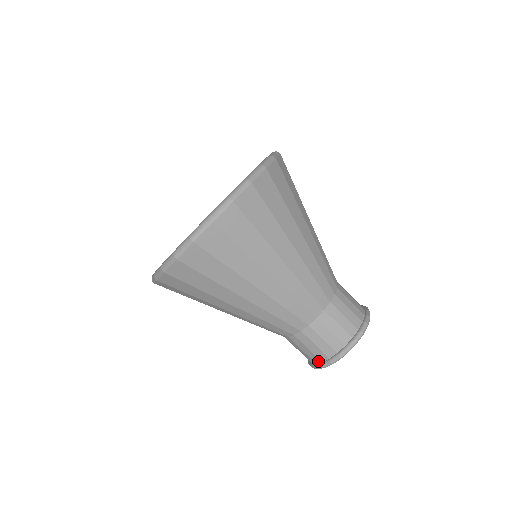
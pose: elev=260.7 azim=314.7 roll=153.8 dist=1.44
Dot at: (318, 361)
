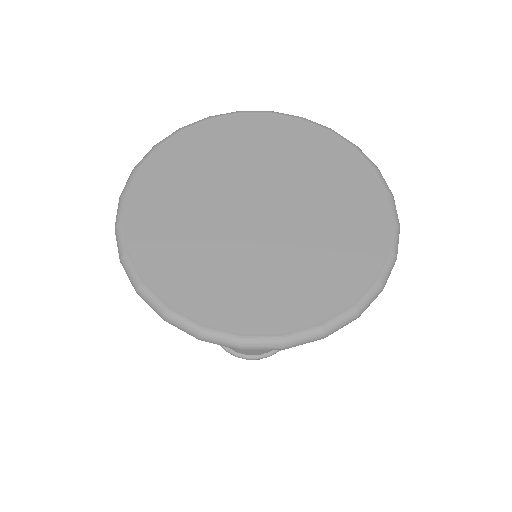
Dot at: occluded
